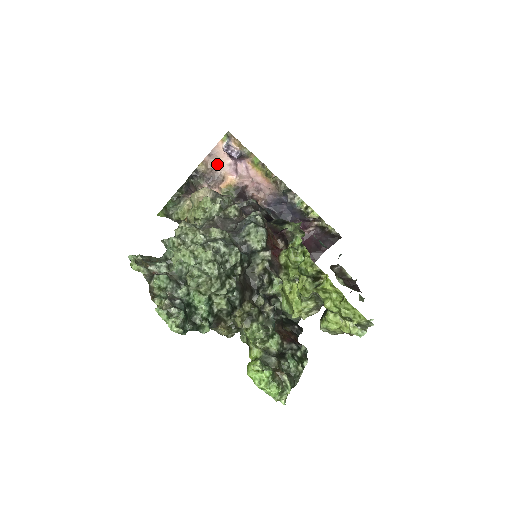
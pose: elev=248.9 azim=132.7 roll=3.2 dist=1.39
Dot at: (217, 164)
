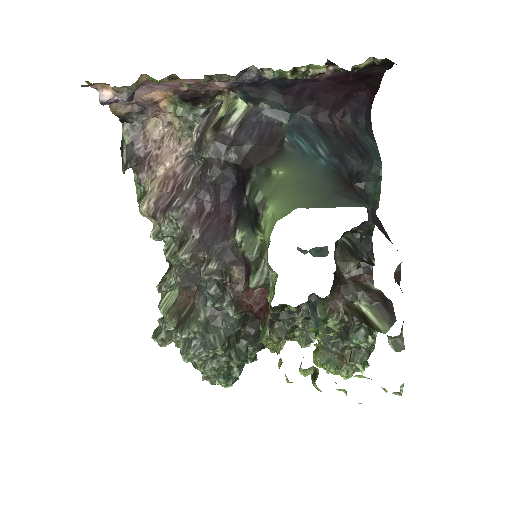
Dot at: occluded
